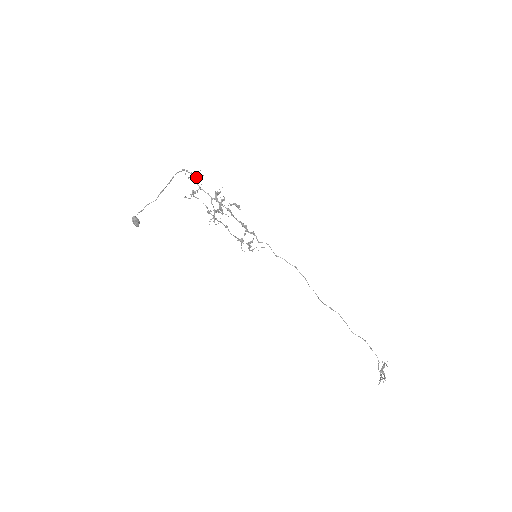
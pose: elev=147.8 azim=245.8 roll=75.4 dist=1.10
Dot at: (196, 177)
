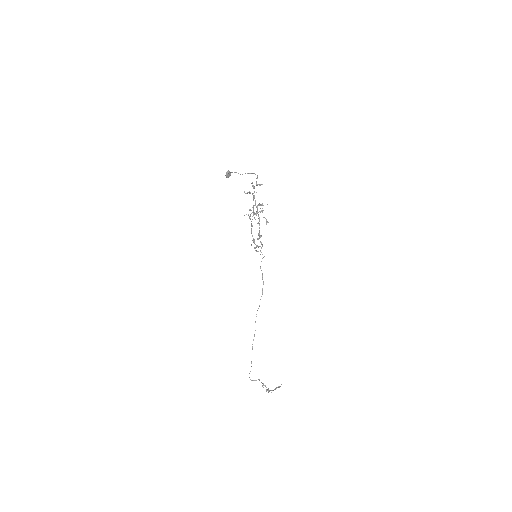
Dot at: (259, 185)
